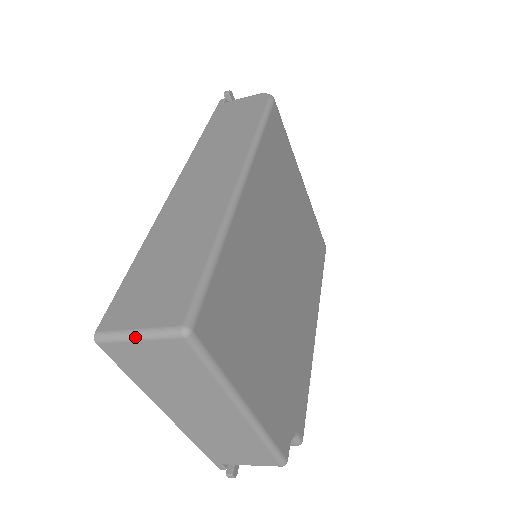
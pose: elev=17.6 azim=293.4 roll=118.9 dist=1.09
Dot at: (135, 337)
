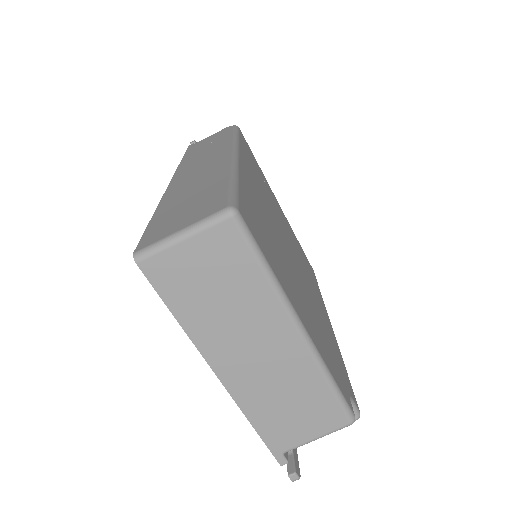
Dot at: (179, 237)
